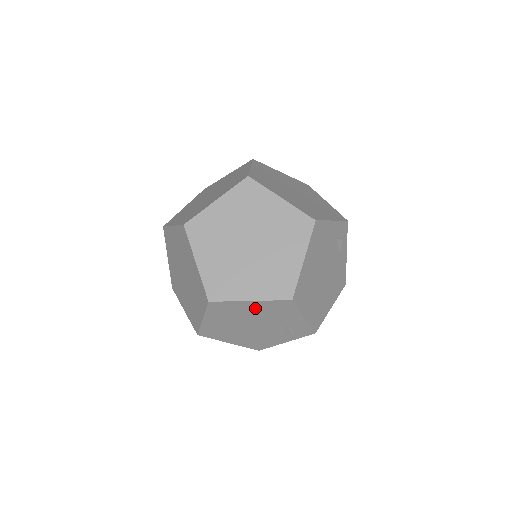
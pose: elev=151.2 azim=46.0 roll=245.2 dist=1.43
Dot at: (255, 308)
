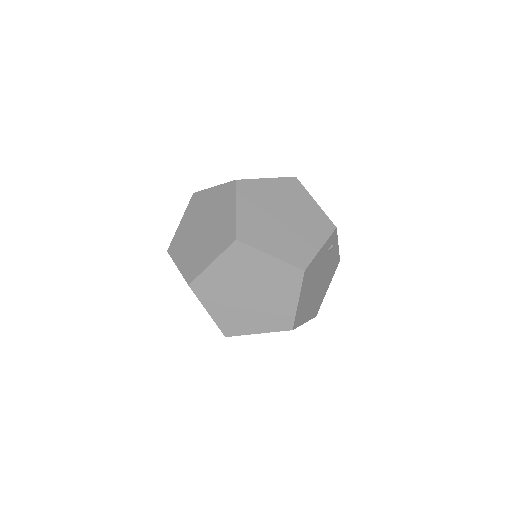
Dot at: occluded
